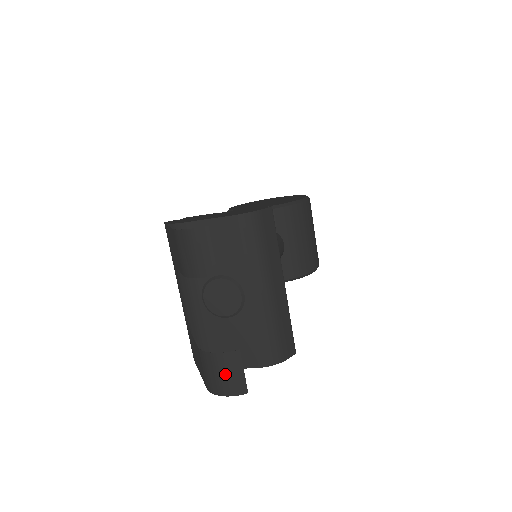
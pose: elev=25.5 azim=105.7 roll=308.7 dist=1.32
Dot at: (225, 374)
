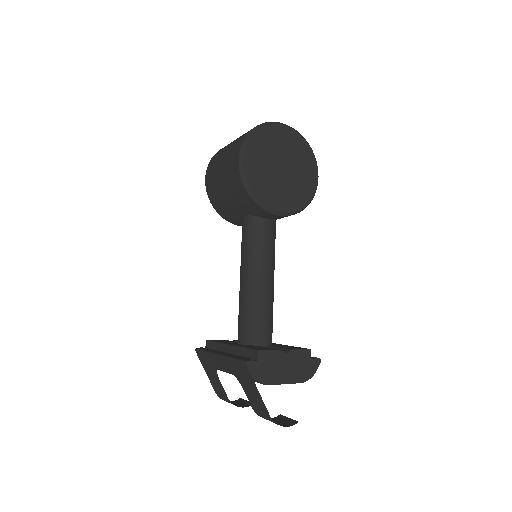
Dot at: (238, 405)
